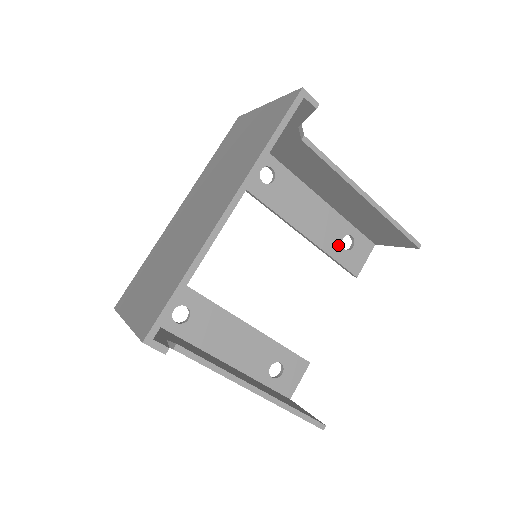
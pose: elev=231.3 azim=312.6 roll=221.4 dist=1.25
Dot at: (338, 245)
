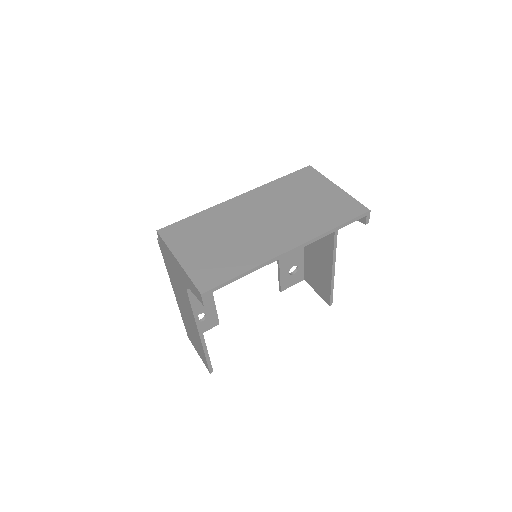
Dot at: (288, 268)
